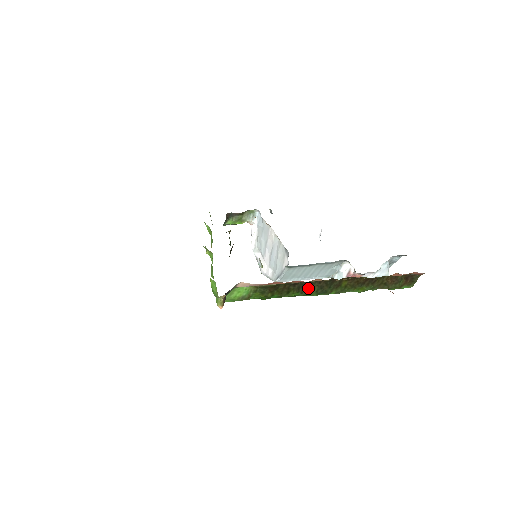
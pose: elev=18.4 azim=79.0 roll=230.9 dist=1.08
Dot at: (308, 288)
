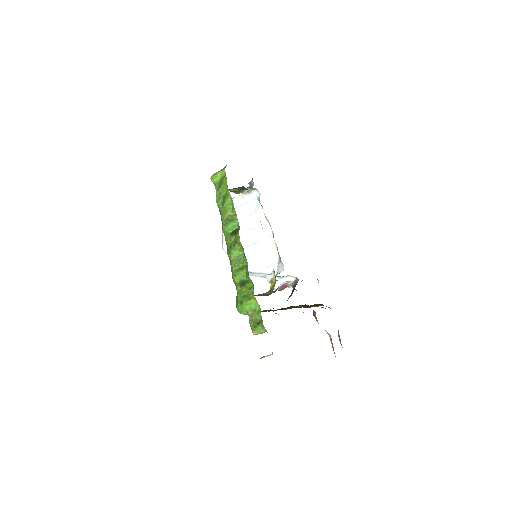
Dot at: occluded
